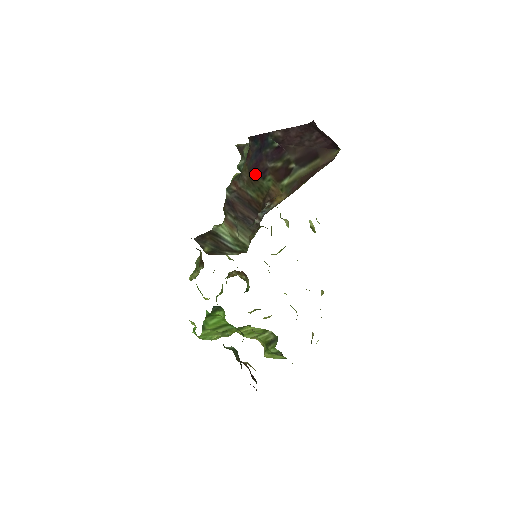
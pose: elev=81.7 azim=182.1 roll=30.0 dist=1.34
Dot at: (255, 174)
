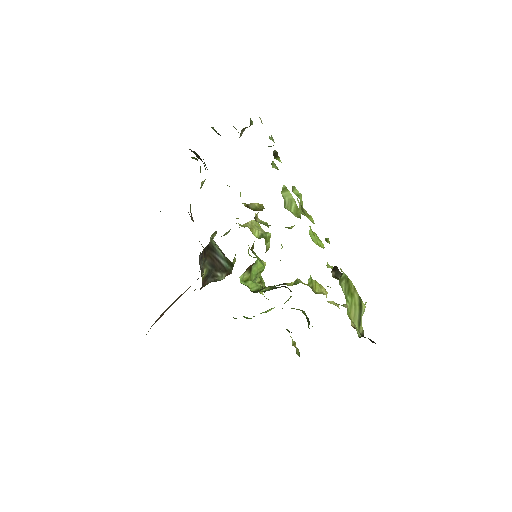
Dot at: occluded
